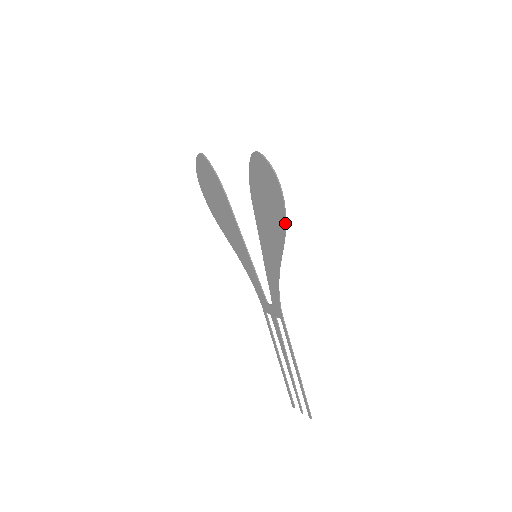
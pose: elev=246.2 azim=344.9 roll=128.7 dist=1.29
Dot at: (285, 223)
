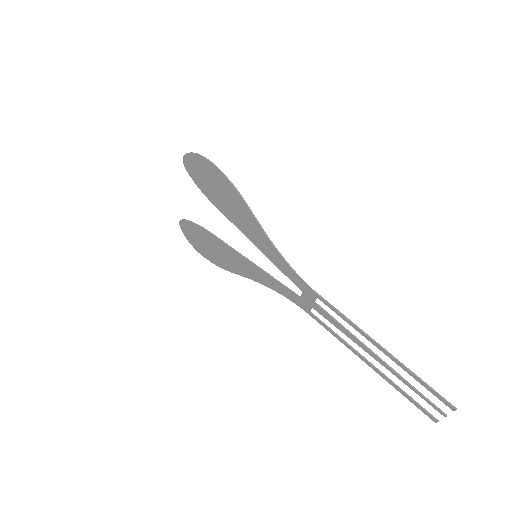
Dot at: (231, 184)
